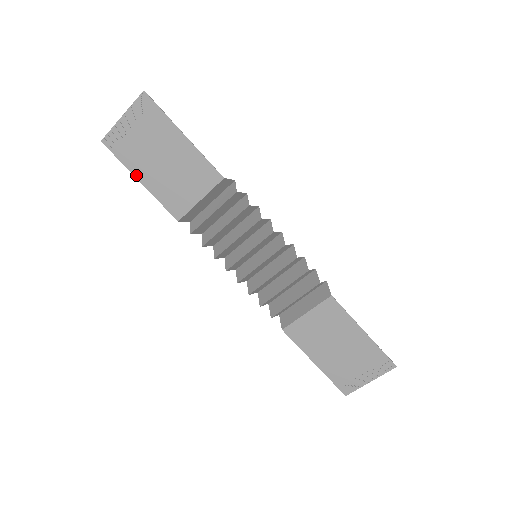
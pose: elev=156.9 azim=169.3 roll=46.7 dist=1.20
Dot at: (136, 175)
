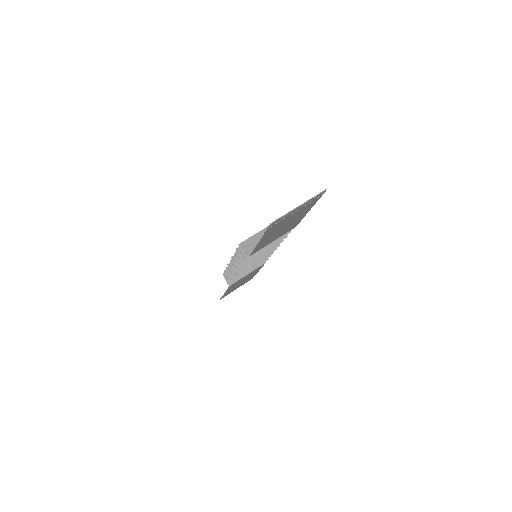
Dot at: (262, 239)
